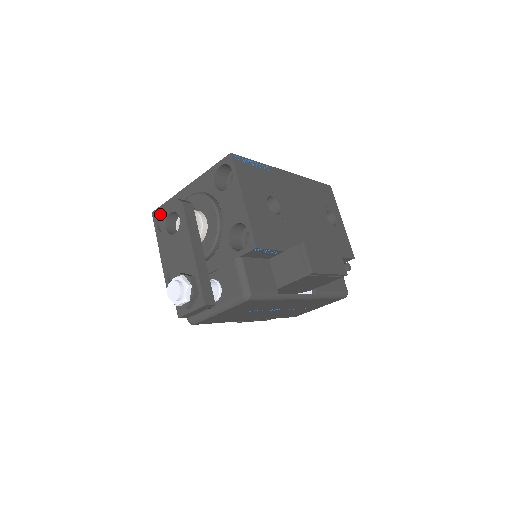
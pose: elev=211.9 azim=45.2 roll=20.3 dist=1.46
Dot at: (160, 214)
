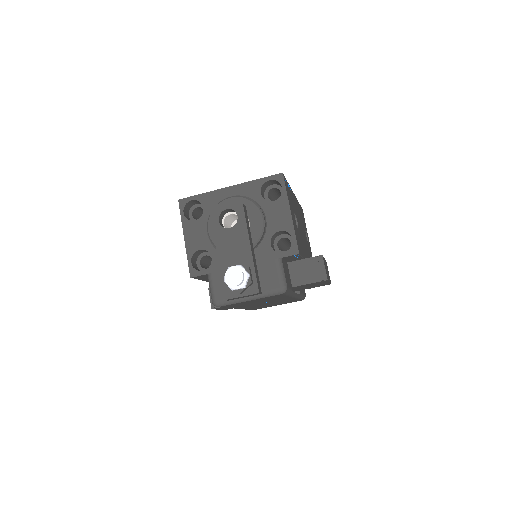
Dot at: (213, 207)
